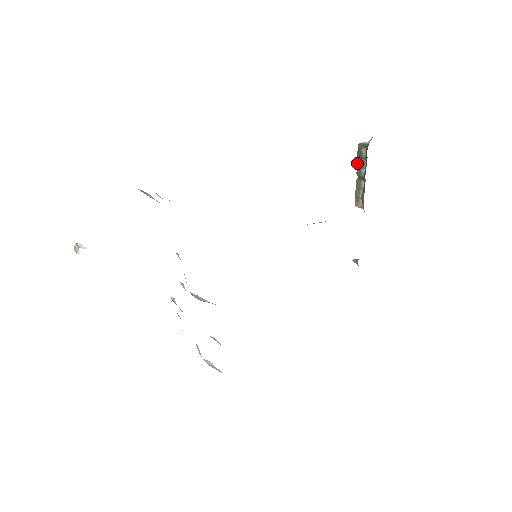
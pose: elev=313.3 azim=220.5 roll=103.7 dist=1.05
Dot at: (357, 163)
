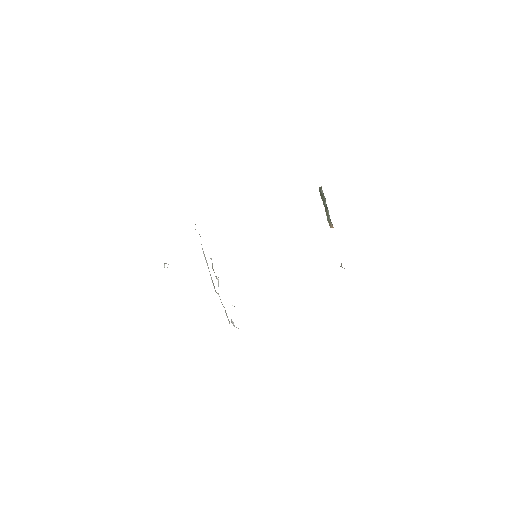
Dot at: (322, 200)
